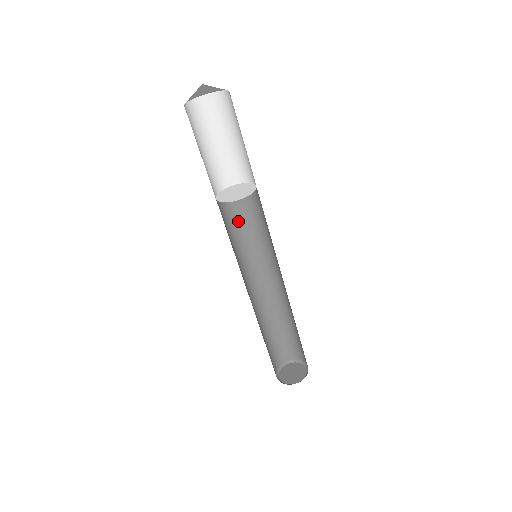
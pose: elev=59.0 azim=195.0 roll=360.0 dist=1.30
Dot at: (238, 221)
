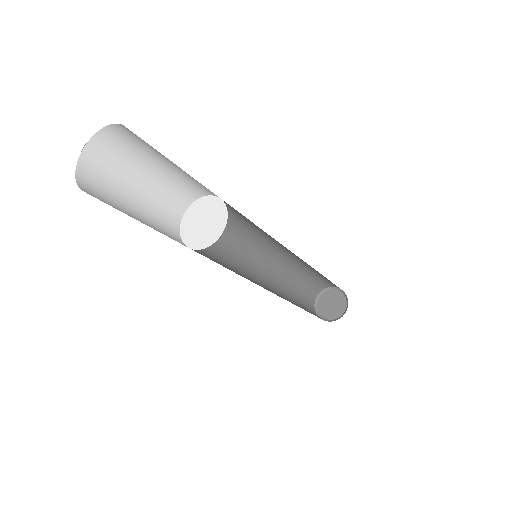
Dot at: occluded
